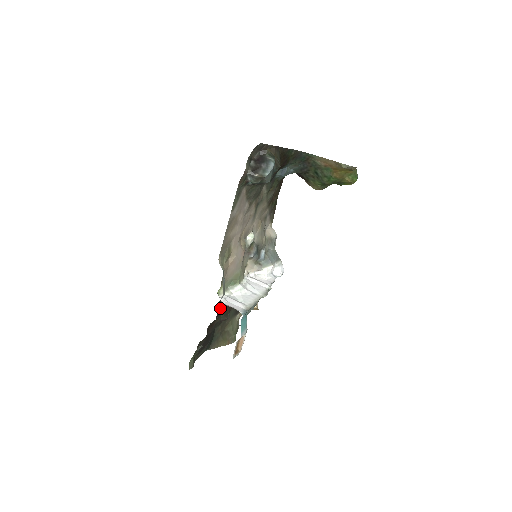
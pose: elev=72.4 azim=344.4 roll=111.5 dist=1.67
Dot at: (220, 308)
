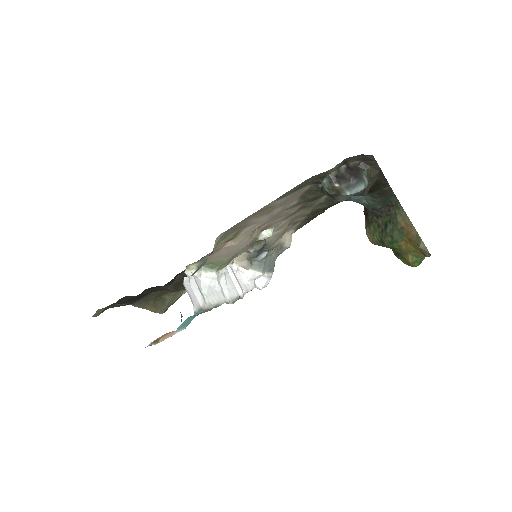
Dot at: (176, 277)
